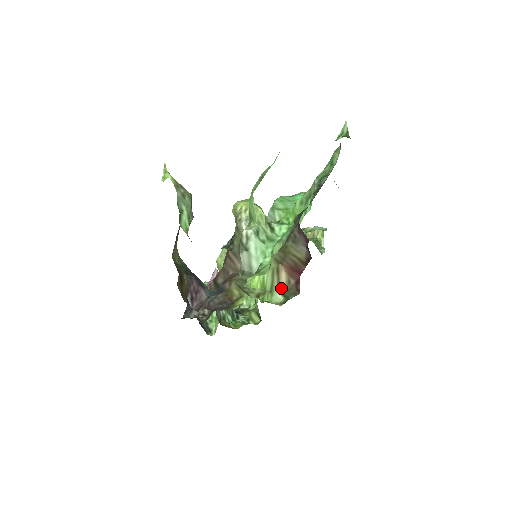
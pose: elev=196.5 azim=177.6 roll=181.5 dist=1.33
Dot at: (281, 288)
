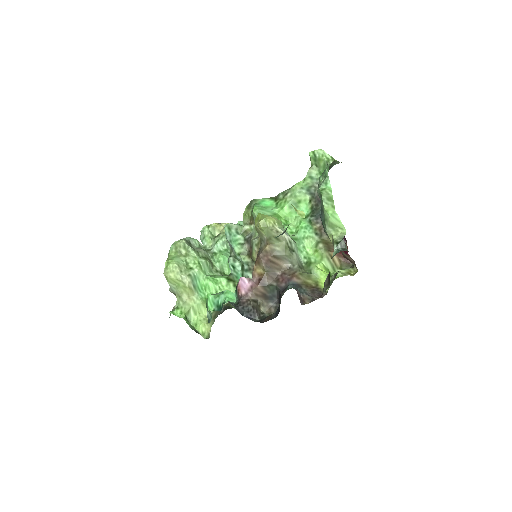
Dot at: (338, 266)
